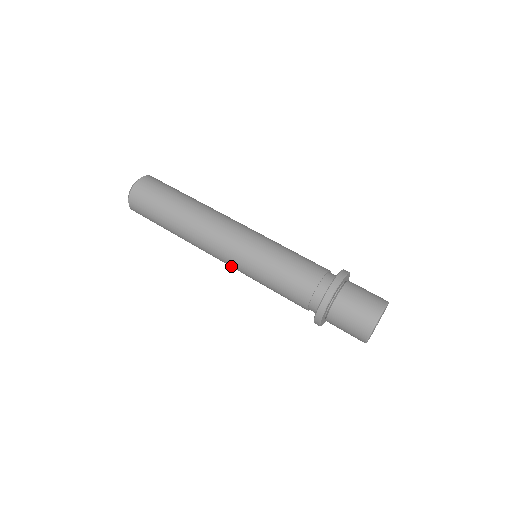
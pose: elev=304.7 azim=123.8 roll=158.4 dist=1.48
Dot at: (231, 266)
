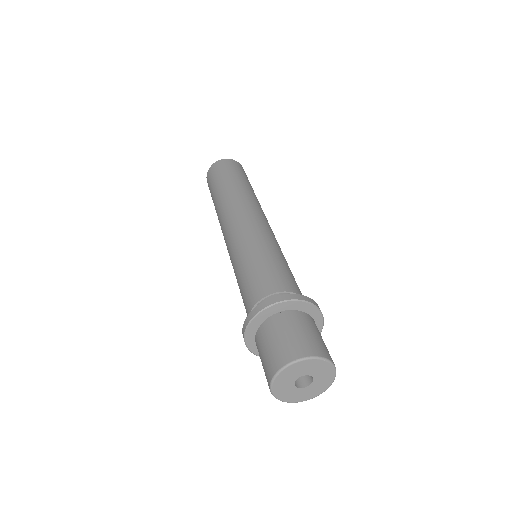
Dot at: occluded
